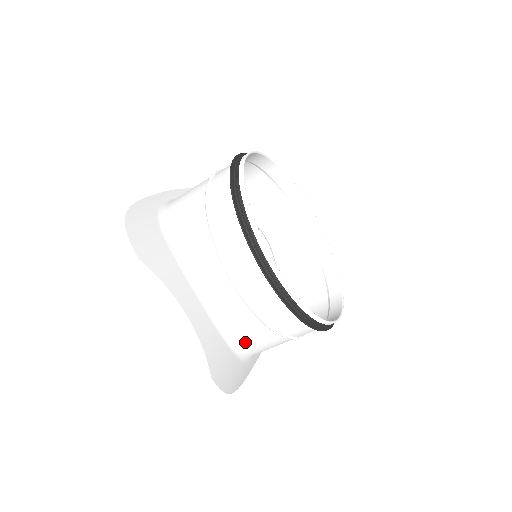
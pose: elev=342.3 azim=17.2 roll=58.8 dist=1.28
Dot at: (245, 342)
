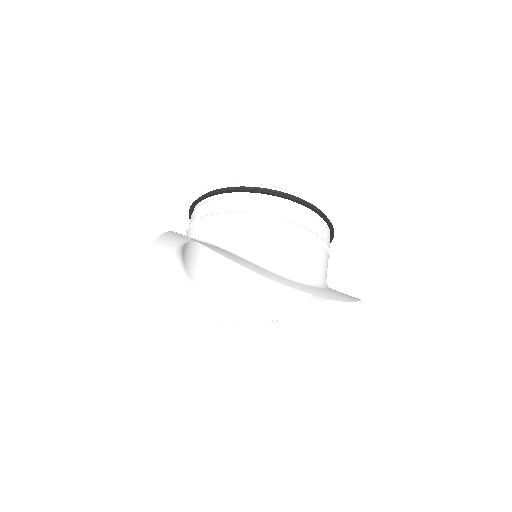
Dot at: (224, 240)
